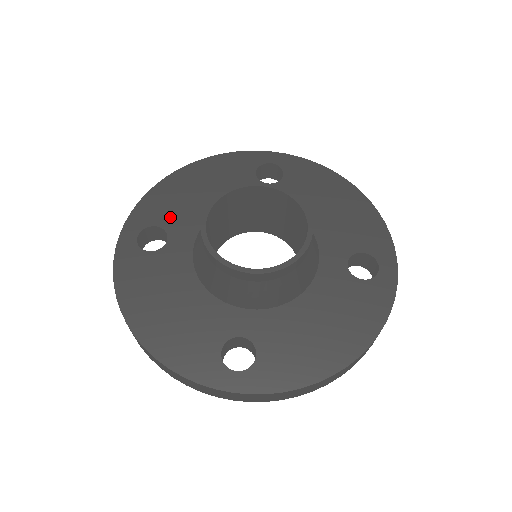
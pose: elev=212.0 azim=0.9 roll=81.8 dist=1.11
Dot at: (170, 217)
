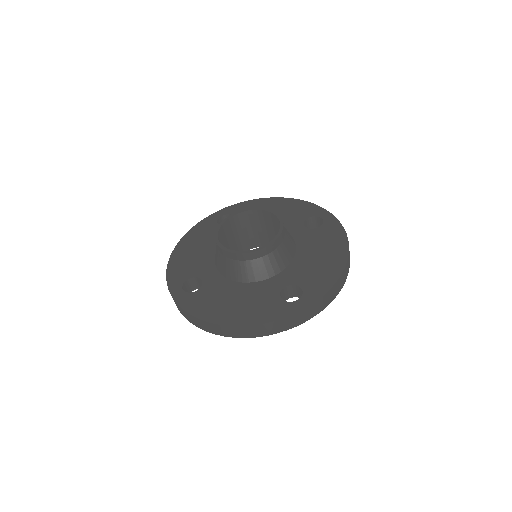
Dot at: occluded
